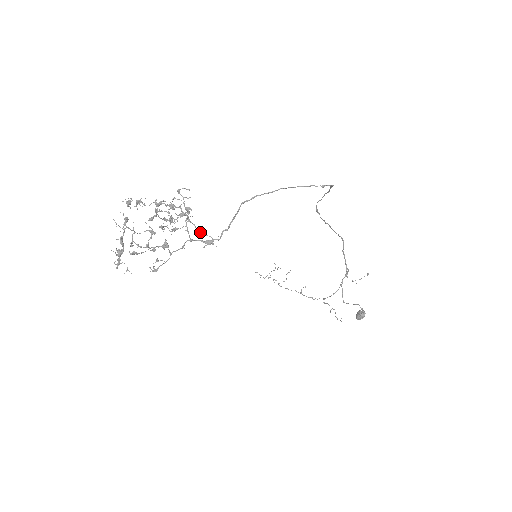
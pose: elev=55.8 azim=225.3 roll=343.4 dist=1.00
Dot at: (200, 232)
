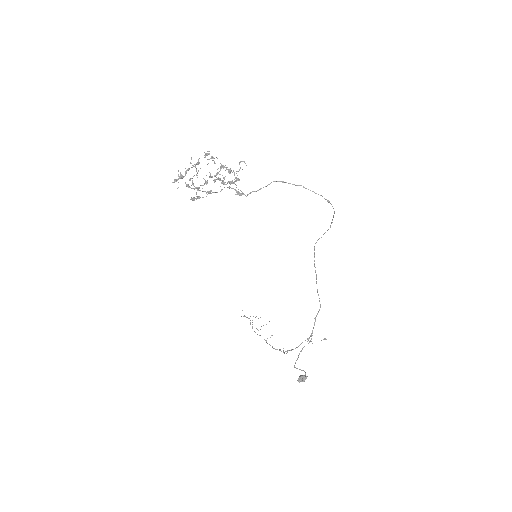
Dot at: occluded
